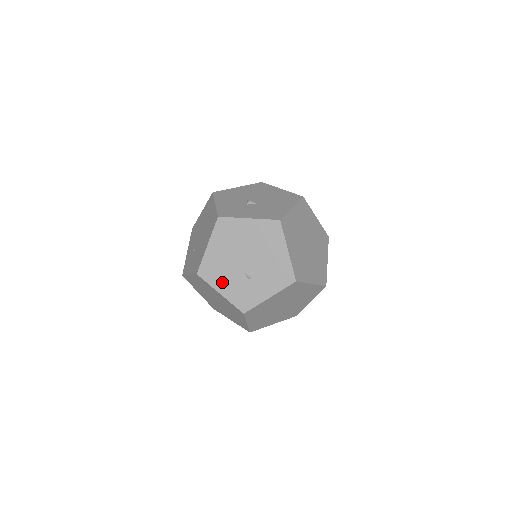
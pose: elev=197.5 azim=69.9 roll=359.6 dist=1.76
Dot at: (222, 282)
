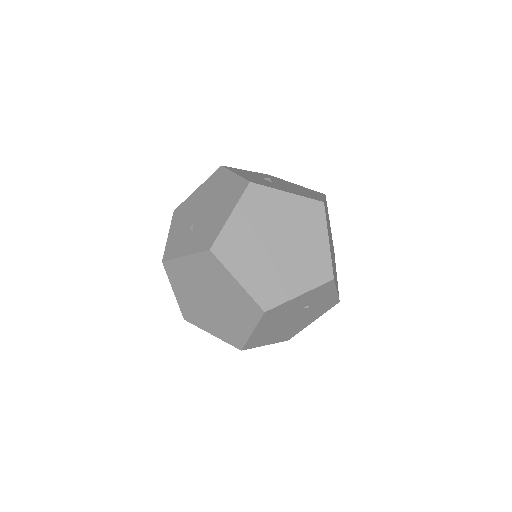
Dot at: (177, 225)
